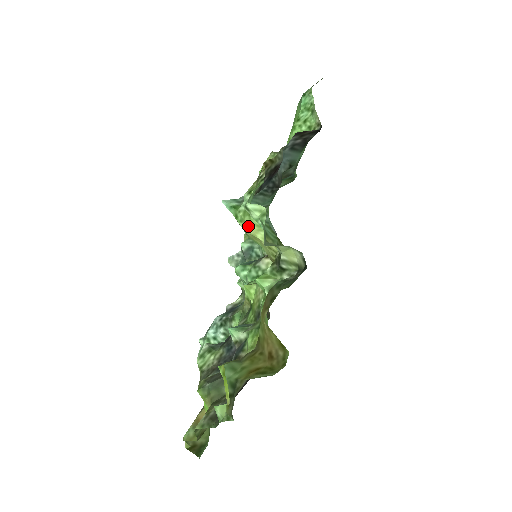
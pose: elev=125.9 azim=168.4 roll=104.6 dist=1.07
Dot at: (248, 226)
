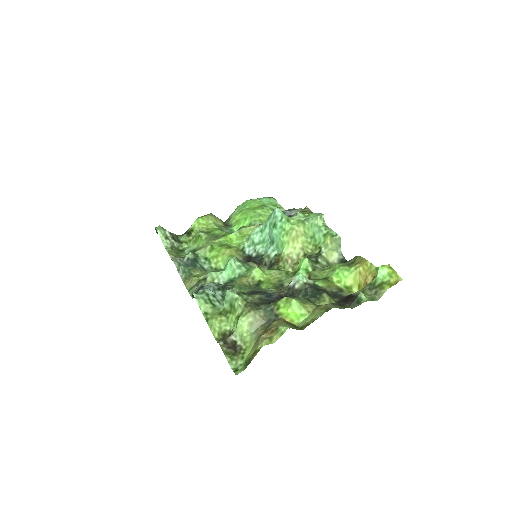
Dot at: (300, 229)
